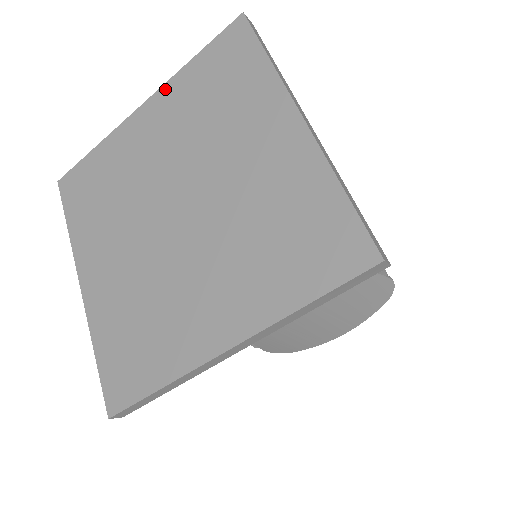
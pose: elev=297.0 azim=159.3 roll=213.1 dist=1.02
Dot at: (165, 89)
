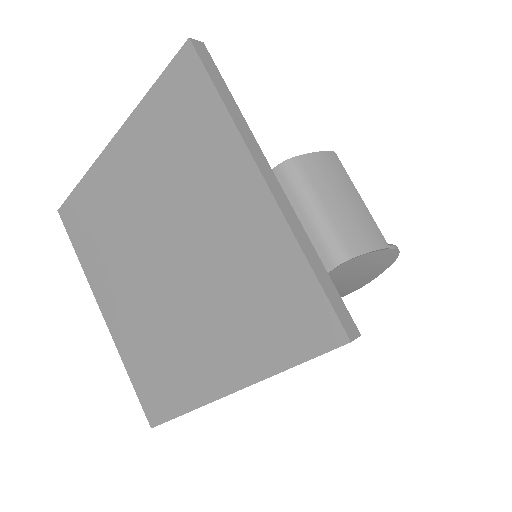
Dot at: (130, 124)
